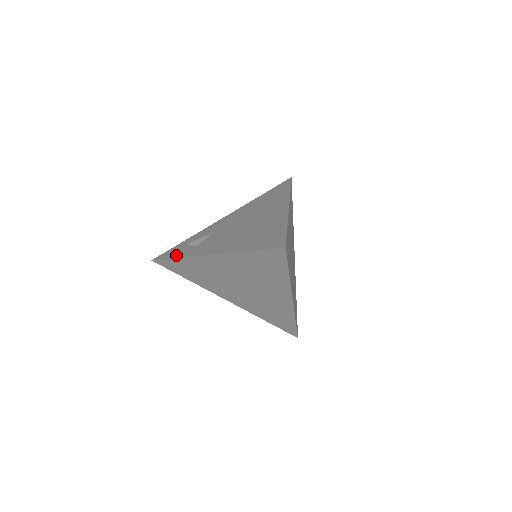
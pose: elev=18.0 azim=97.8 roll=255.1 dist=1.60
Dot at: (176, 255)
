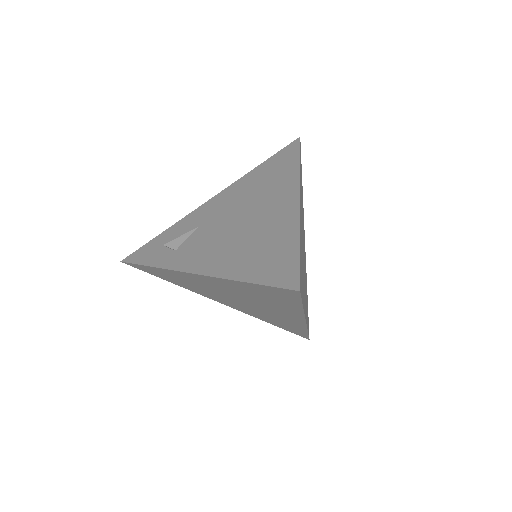
Dot at: (151, 261)
